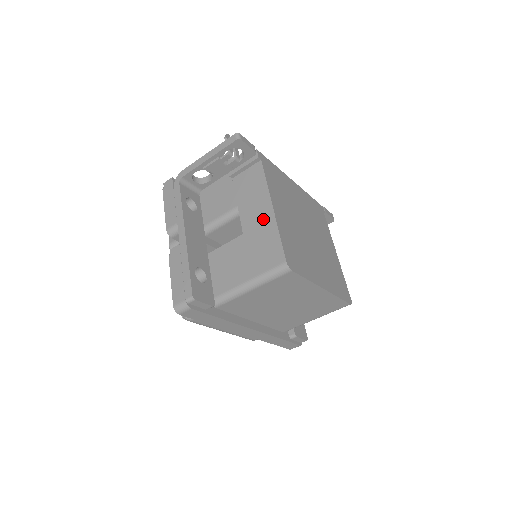
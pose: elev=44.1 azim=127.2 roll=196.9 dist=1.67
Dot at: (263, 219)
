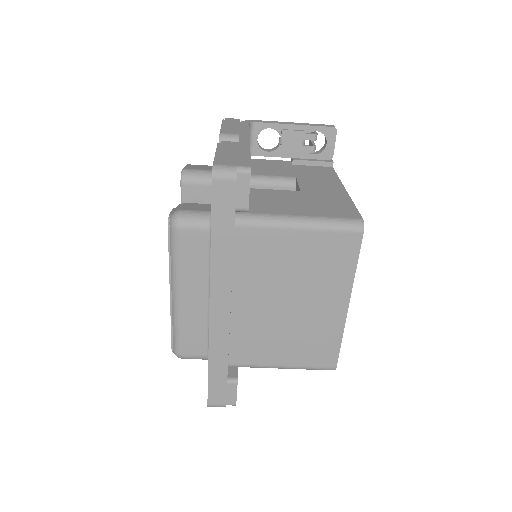
Dot at: (332, 191)
